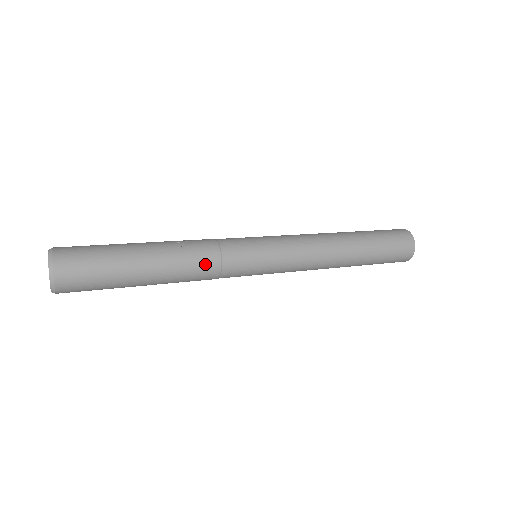
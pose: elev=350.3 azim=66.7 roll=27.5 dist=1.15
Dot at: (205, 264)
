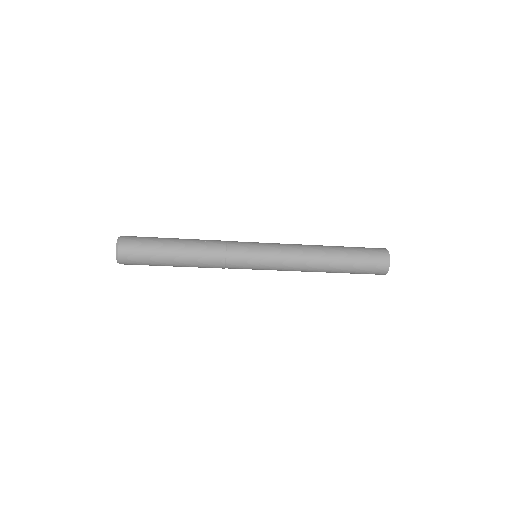
Dot at: (214, 252)
